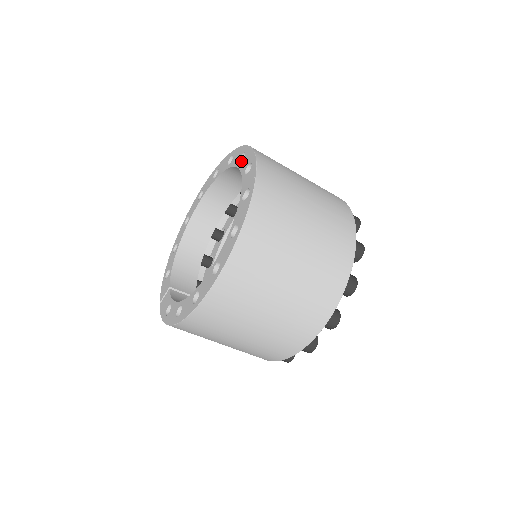
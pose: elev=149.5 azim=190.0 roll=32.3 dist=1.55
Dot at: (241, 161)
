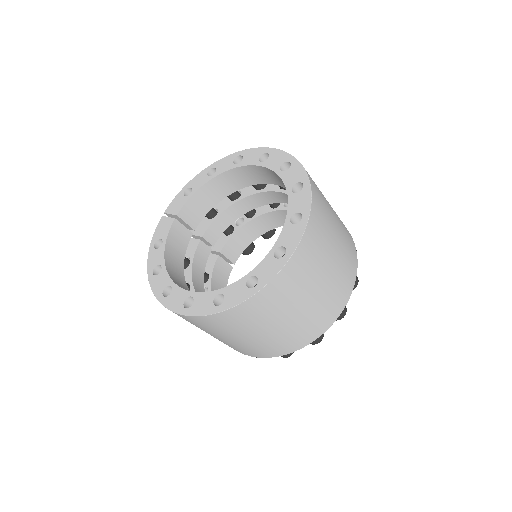
Dot at: (295, 215)
